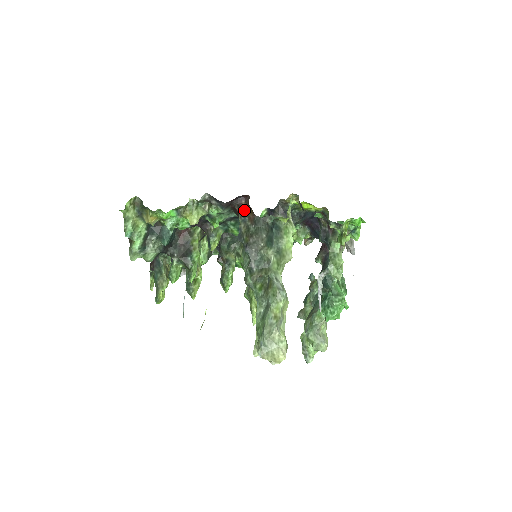
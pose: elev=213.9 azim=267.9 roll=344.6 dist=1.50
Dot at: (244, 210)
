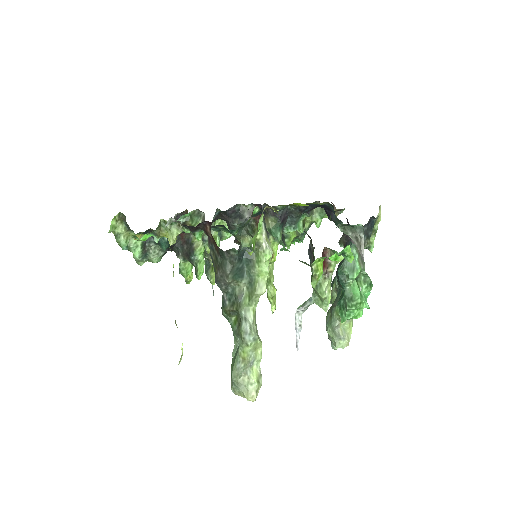
Dot at: (210, 237)
